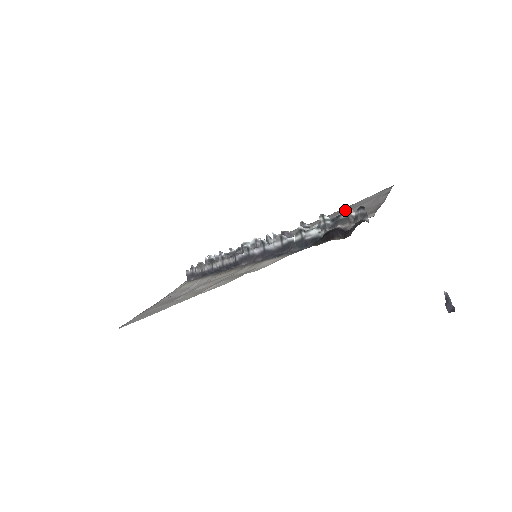
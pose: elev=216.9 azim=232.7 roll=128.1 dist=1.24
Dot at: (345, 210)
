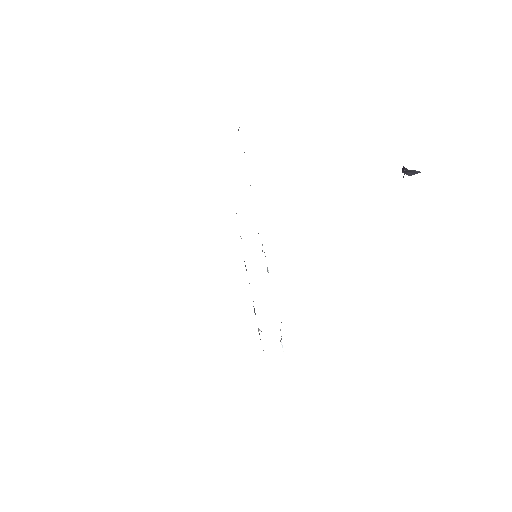
Dot at: occluded
